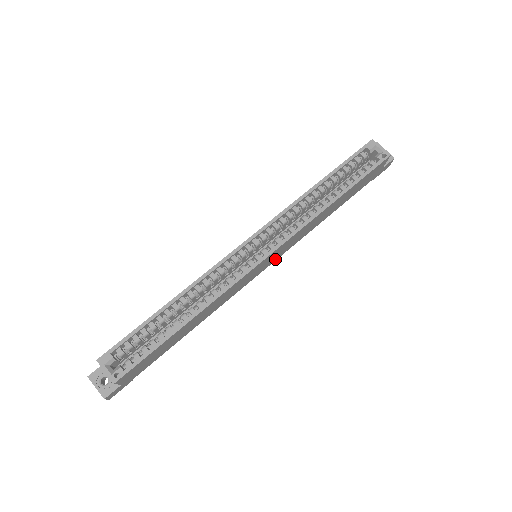
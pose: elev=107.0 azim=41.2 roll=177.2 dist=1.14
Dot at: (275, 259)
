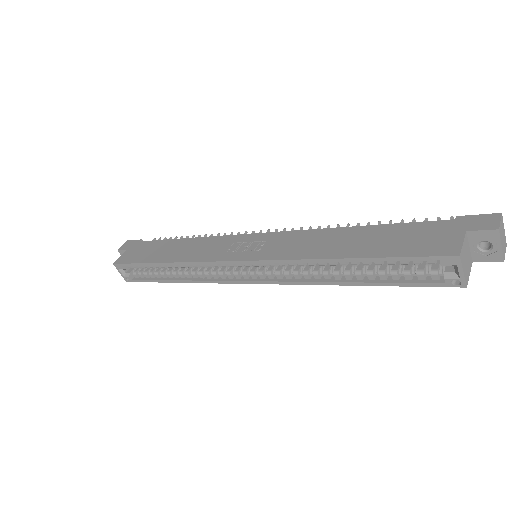
Dot at: occluded
